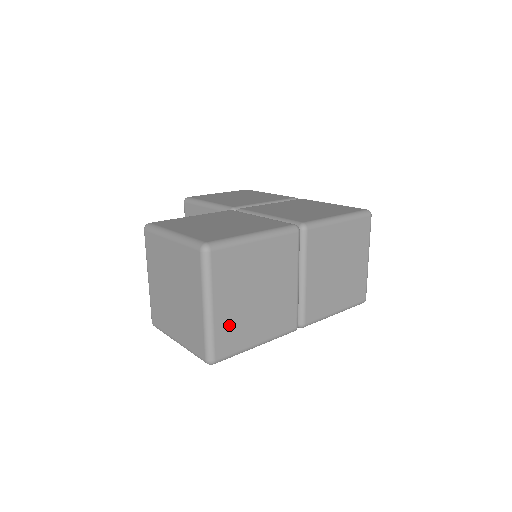
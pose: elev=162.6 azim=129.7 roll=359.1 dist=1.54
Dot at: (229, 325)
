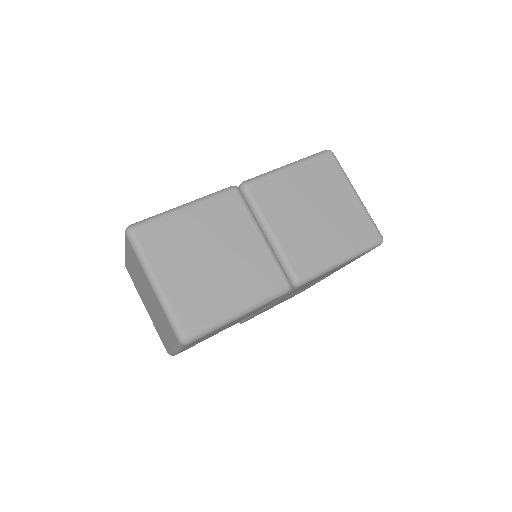
Dot at: (188, 296)
